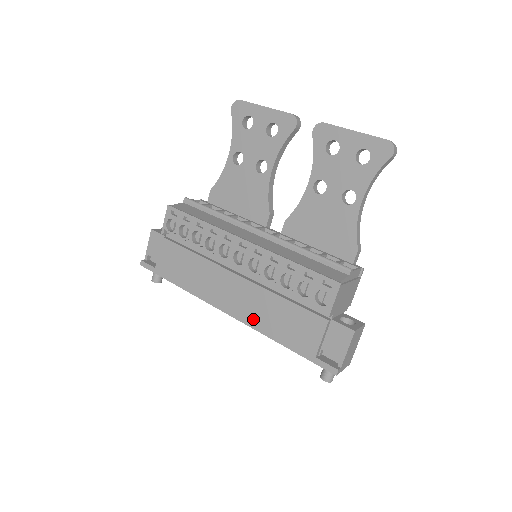
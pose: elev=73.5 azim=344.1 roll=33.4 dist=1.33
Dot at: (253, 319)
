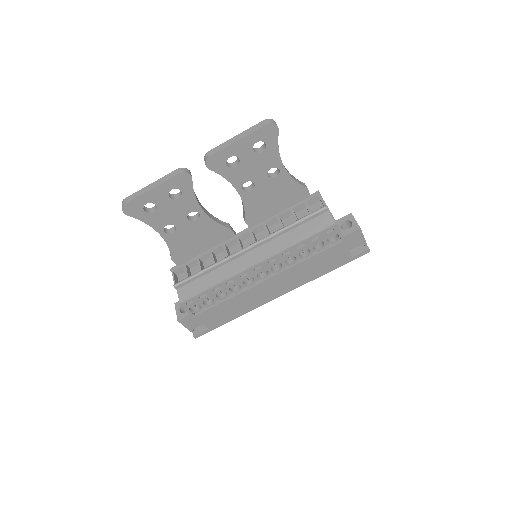
Dot at: (300, 282)
